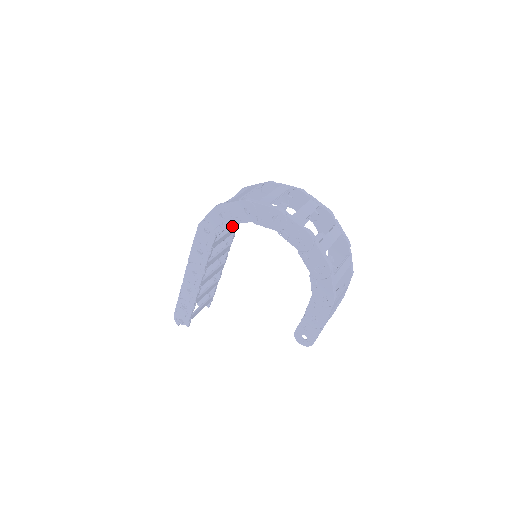
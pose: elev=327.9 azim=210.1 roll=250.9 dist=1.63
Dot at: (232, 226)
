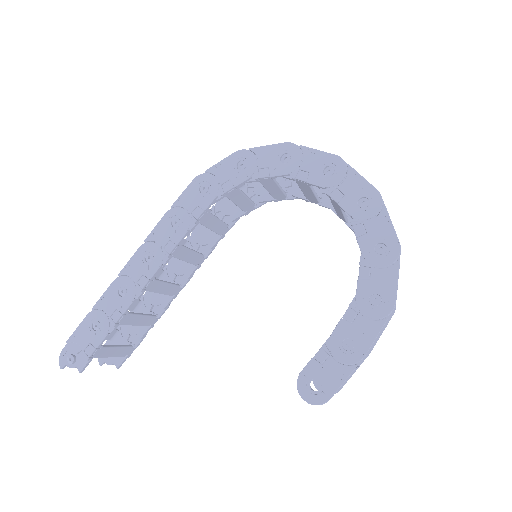
Dot at: occluded
